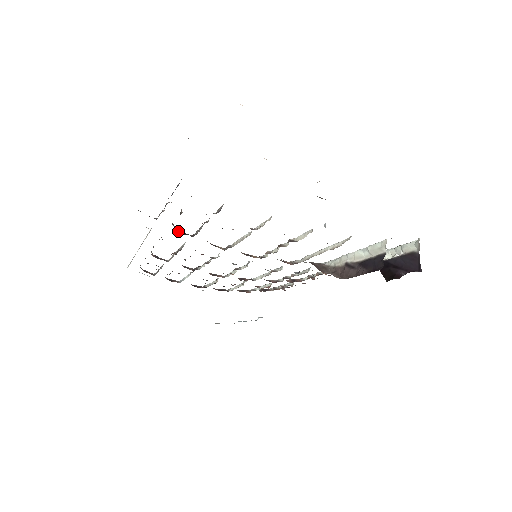
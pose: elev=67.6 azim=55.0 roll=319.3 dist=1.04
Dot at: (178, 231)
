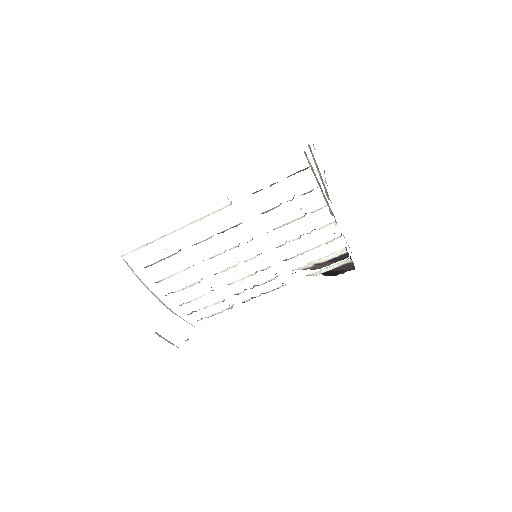
Dot at: occluded
